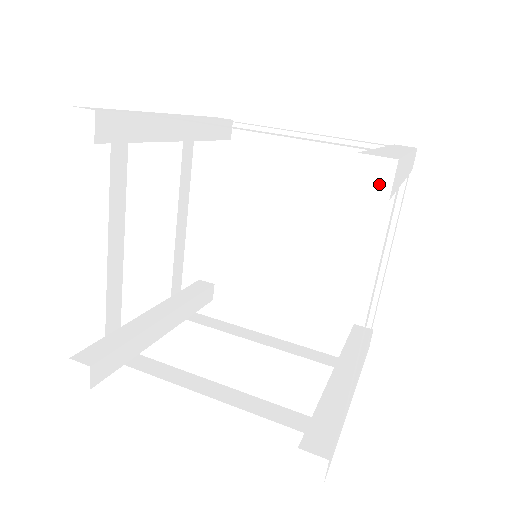
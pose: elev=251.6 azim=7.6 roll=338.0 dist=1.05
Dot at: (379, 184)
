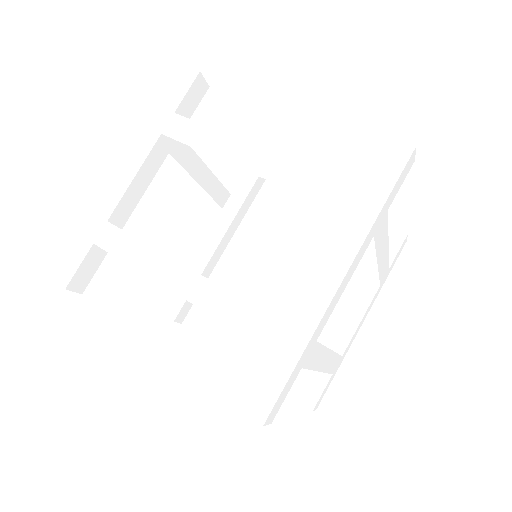
Dot at: occluded
